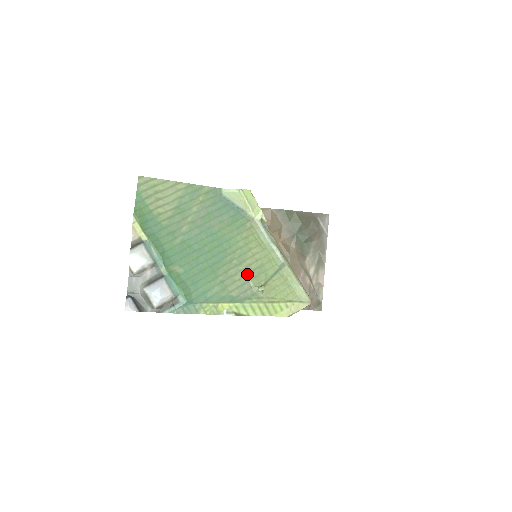
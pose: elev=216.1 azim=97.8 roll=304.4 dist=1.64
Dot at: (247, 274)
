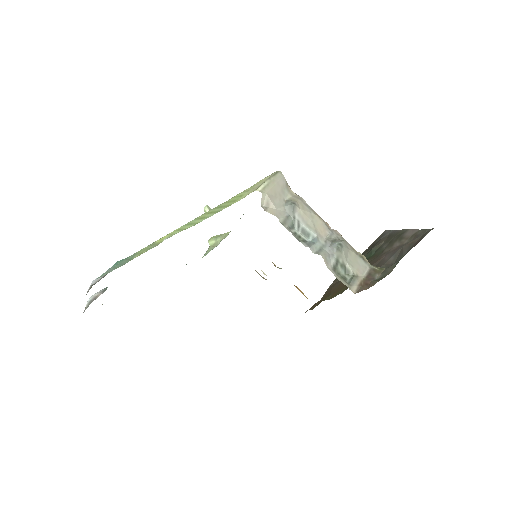
Dot at: occluded
